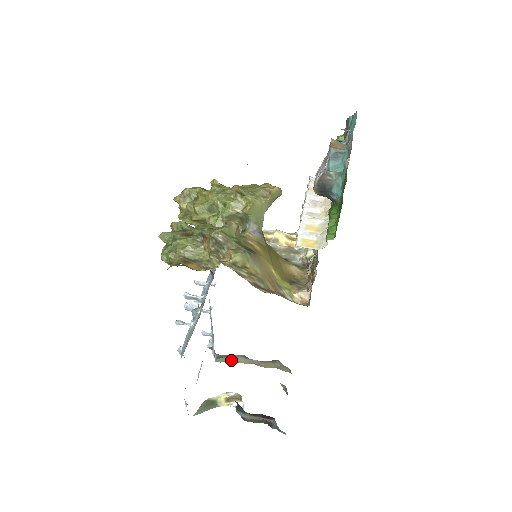
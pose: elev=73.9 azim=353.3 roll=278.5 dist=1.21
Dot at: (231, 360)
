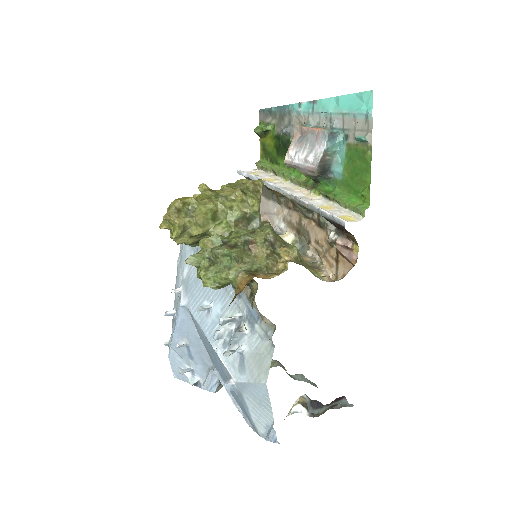
Dot at: occluded
